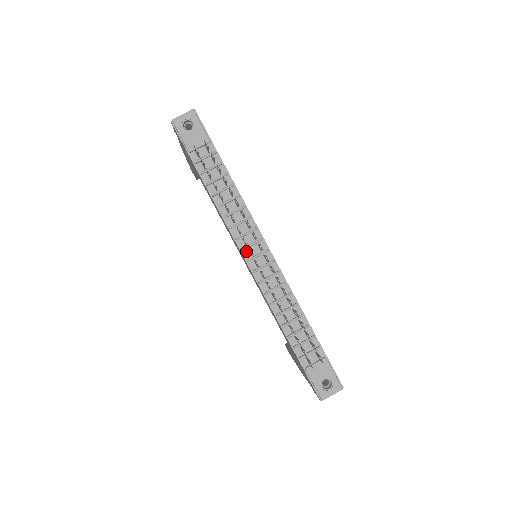
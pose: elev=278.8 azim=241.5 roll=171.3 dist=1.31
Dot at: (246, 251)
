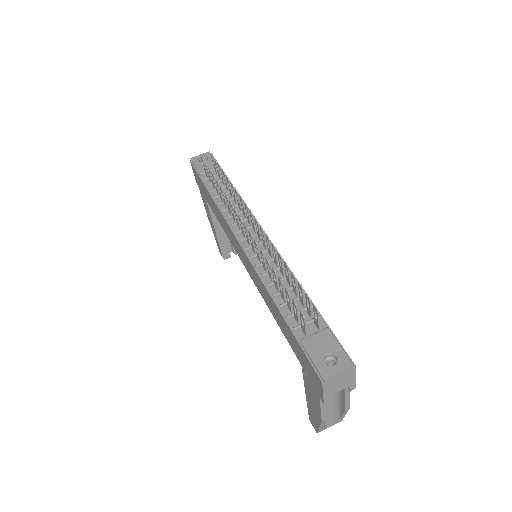
Dot at: (240, 235)
